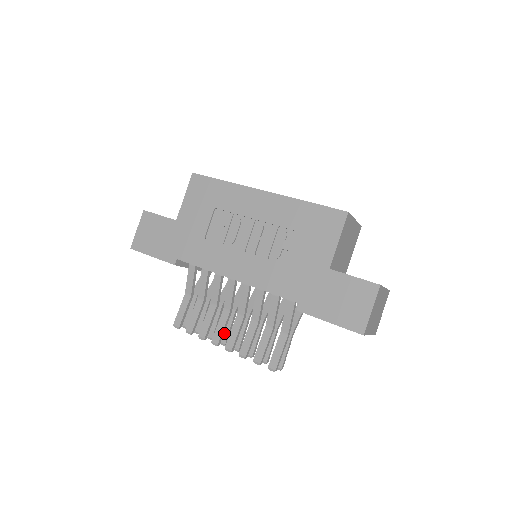
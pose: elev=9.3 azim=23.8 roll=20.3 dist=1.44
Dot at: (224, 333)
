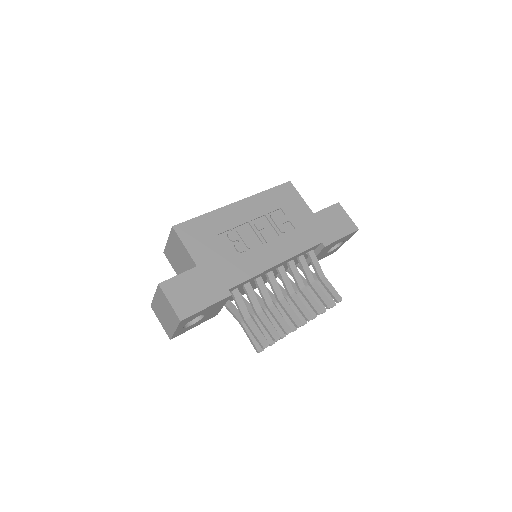
Dot at: (289, 322)
